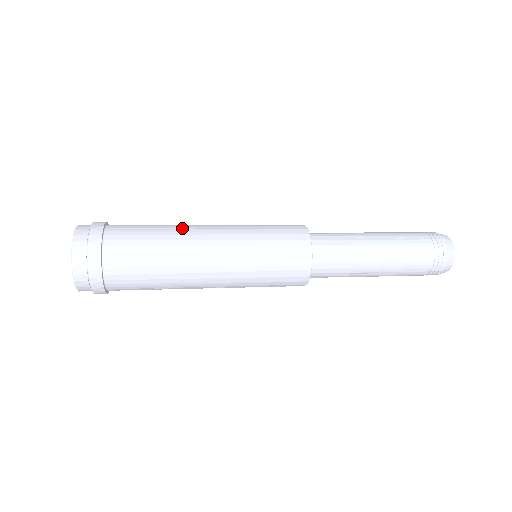
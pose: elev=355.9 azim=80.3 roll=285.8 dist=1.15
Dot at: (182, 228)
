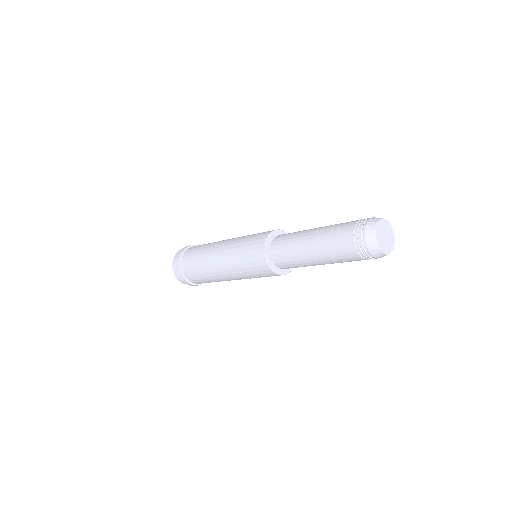
Dot at: (213, 244)
